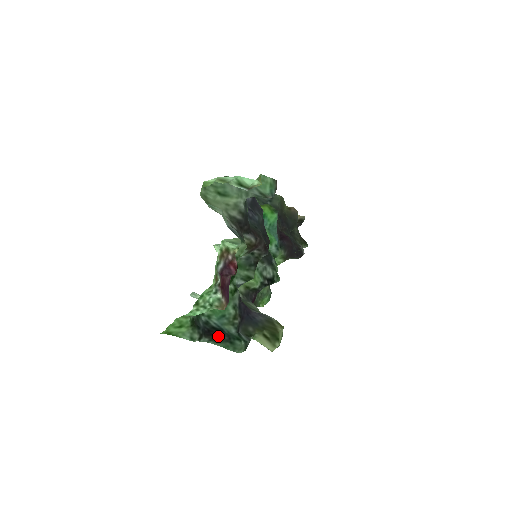
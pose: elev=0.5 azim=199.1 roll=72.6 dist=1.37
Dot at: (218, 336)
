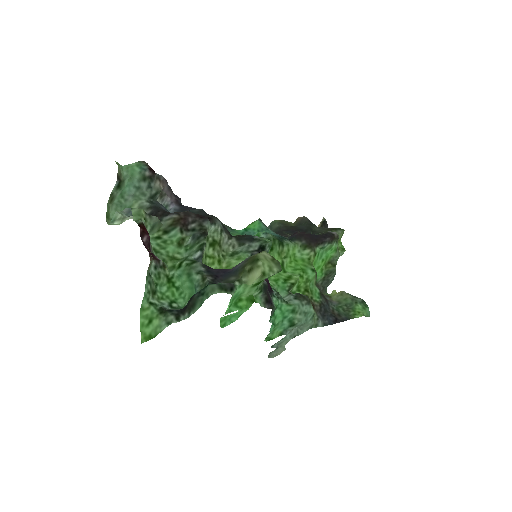
Dot at: (190, 301)
